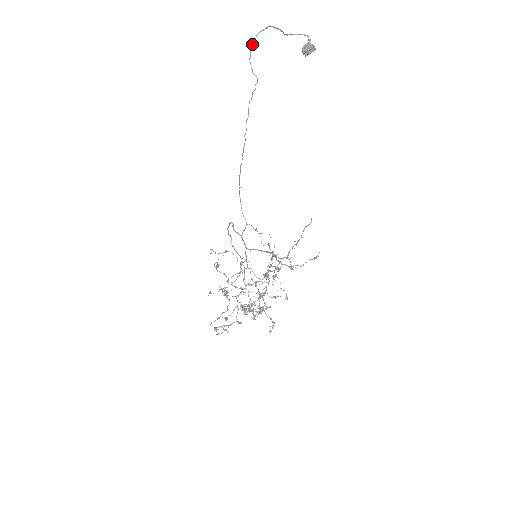
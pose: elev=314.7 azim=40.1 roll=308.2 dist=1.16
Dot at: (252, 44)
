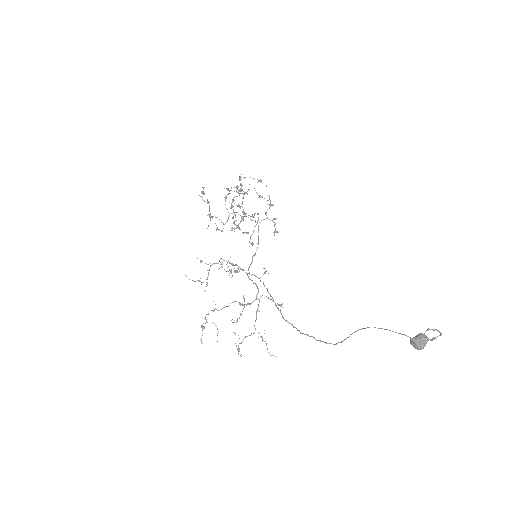
Dot at: (384, 329)
